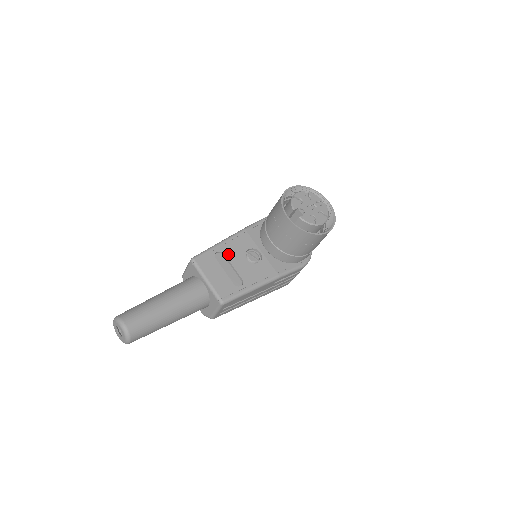
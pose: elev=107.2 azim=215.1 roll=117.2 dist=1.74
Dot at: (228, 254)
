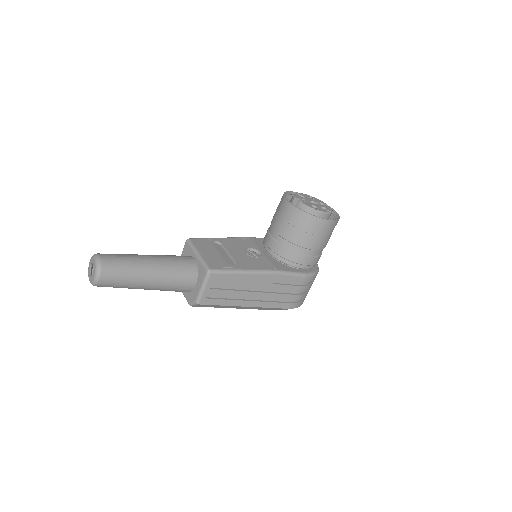
Dot at: (226, 245)
